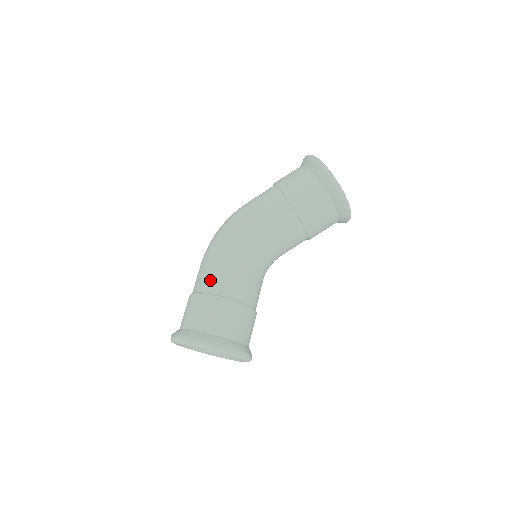
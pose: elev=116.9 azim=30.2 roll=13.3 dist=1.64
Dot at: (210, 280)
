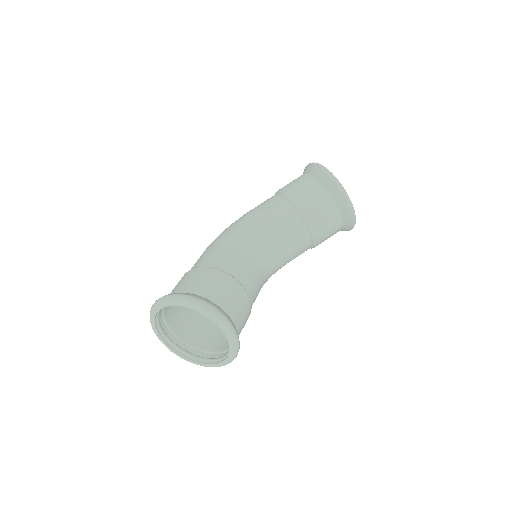
Dot at: (198, 261)
